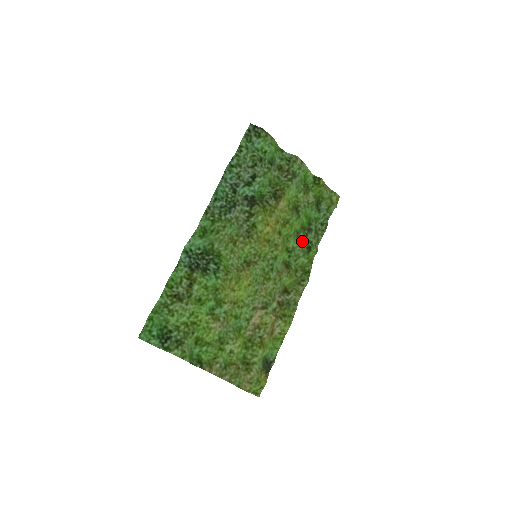
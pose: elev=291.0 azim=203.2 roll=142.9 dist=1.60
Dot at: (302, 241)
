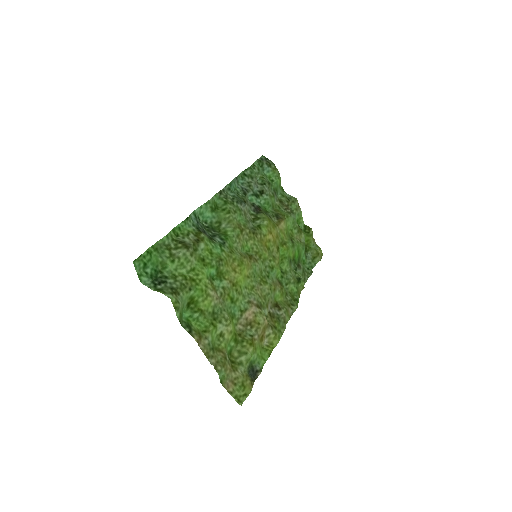
Dot at: (293, 271)
